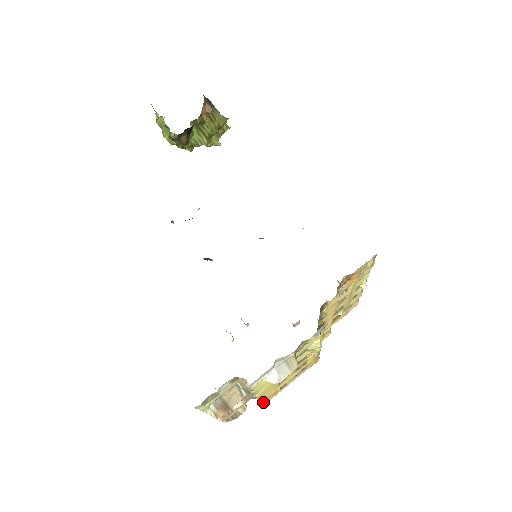
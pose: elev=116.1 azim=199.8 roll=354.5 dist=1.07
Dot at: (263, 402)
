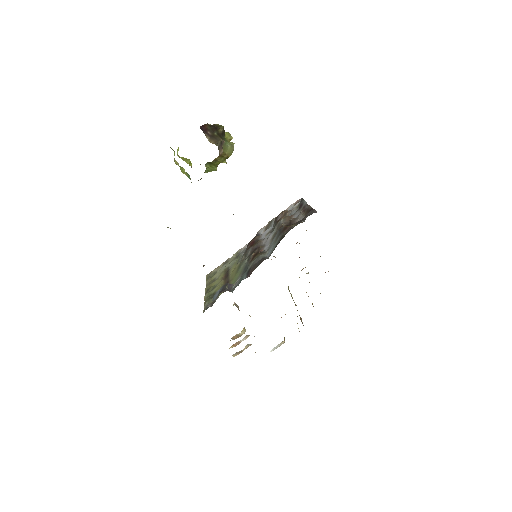
Dot at: occluded
